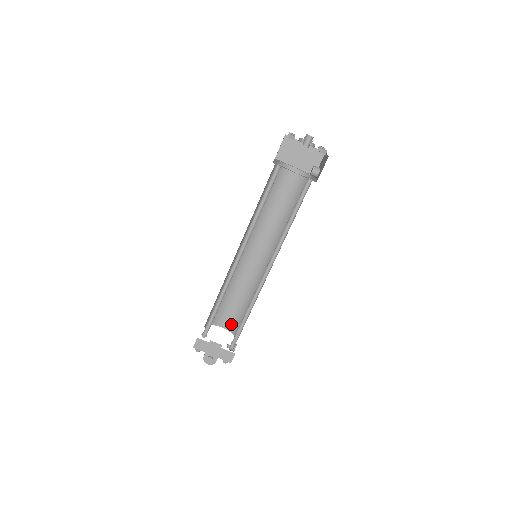
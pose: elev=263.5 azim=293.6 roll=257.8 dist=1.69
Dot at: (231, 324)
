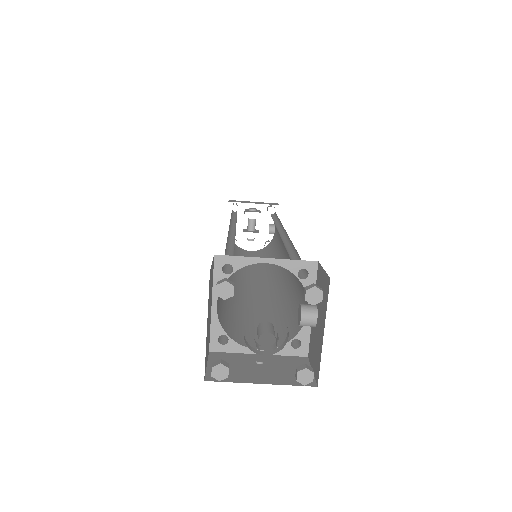
Dot at: occluded
